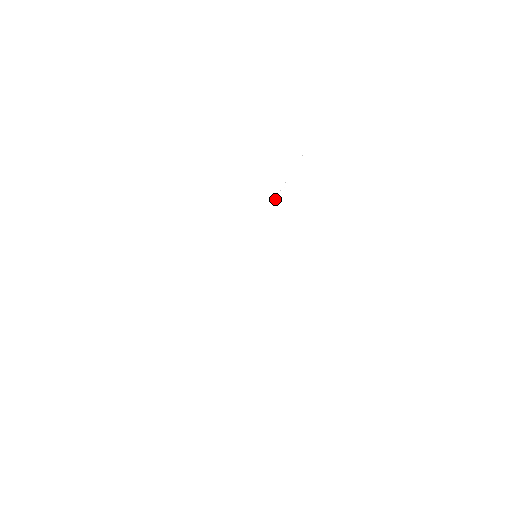
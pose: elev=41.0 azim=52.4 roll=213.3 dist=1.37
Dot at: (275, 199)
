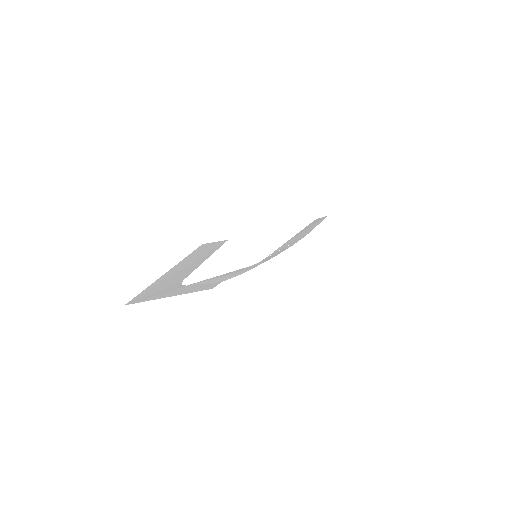
Dot at: (265, 258)
